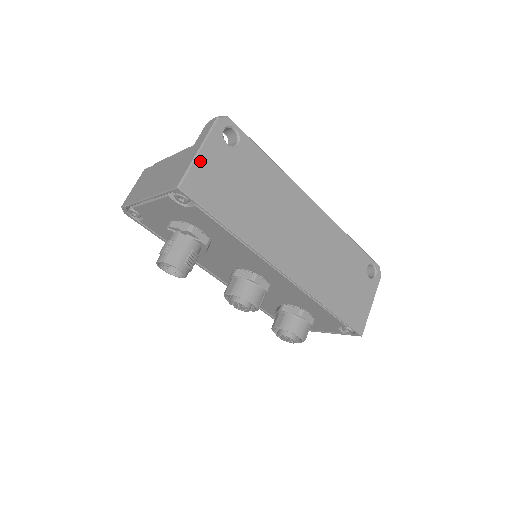
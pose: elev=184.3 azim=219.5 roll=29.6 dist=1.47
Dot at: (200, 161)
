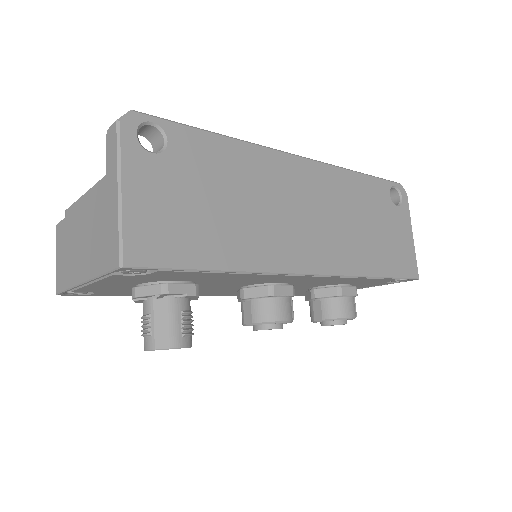
Dot at: (130, 205)
